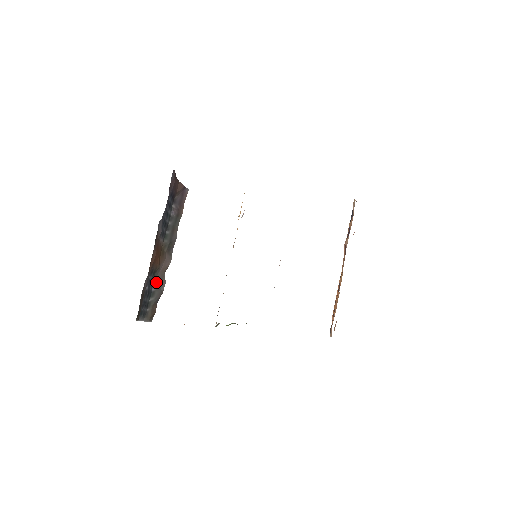
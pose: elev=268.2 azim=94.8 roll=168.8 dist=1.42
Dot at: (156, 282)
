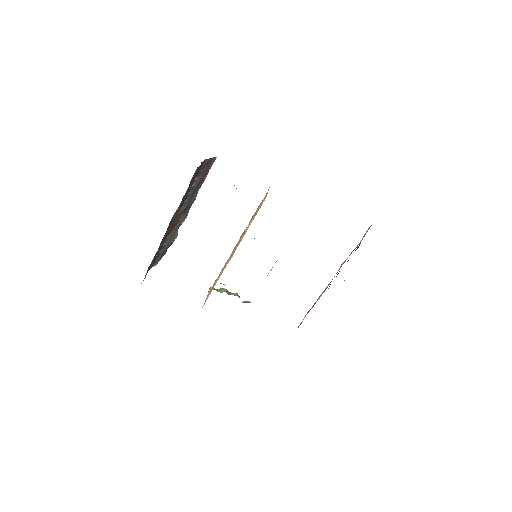
Dot at: (168, 238)
